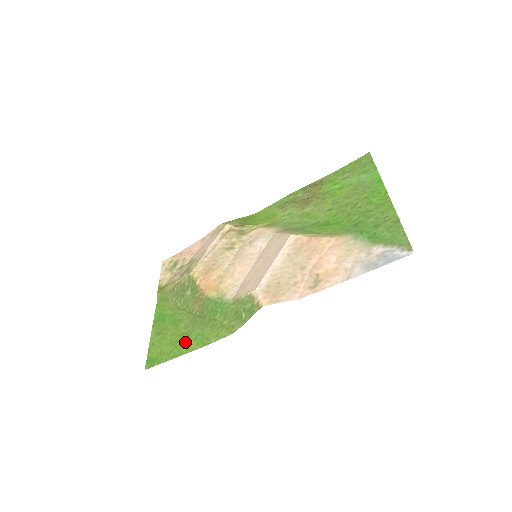
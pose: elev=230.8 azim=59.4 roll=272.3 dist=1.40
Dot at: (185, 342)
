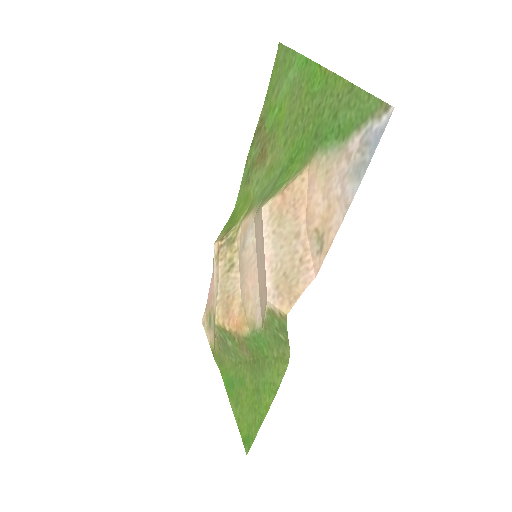
Dot at: (259, 400)
